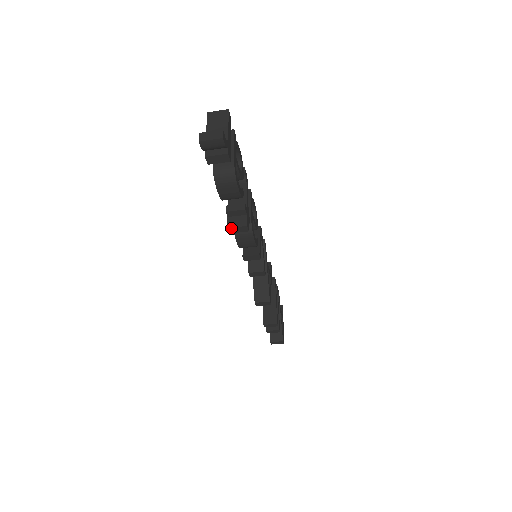
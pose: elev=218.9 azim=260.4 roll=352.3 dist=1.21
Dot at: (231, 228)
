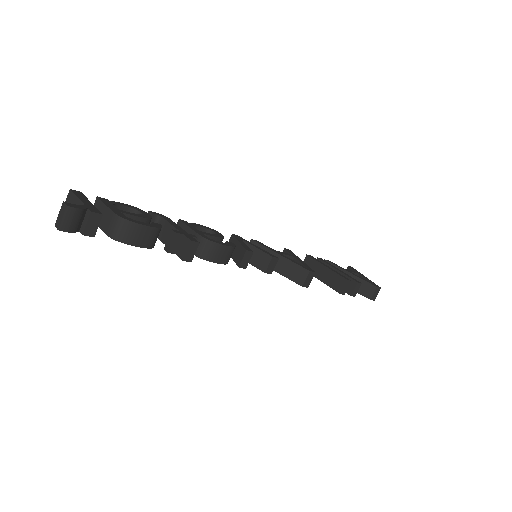
Dot at: (185, 257)
